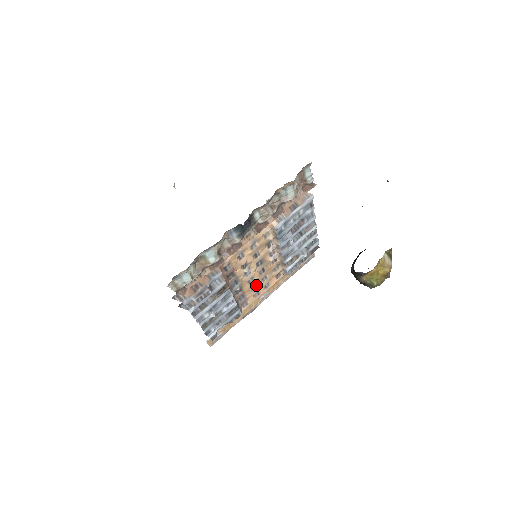
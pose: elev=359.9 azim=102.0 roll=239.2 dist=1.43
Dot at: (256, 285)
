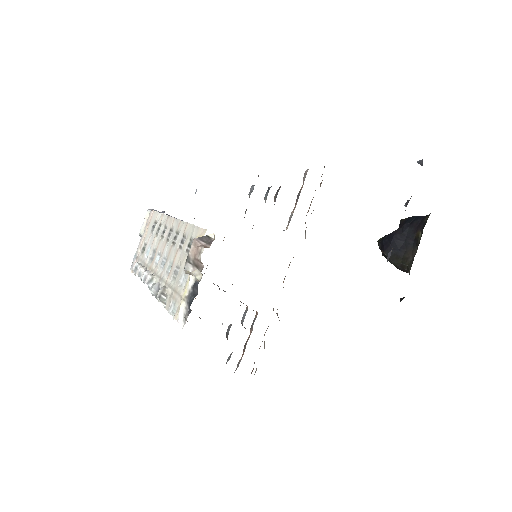
Dot at: occluded
